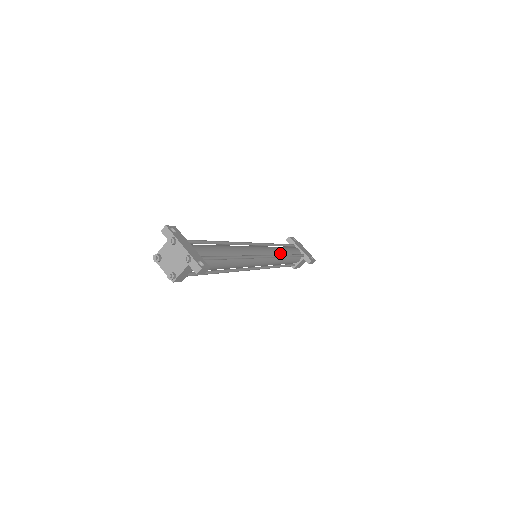
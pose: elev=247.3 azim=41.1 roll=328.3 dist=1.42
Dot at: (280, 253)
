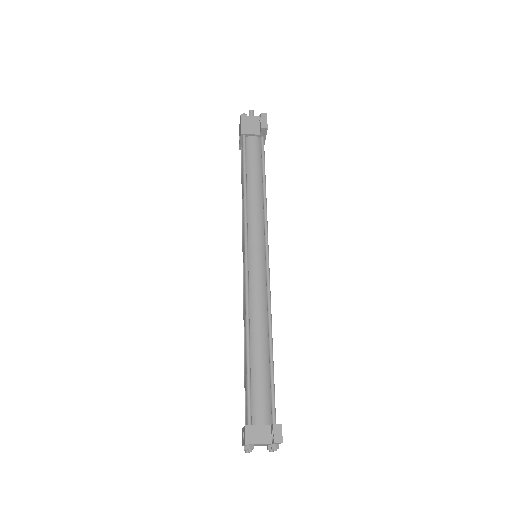
Dot at: occluded
